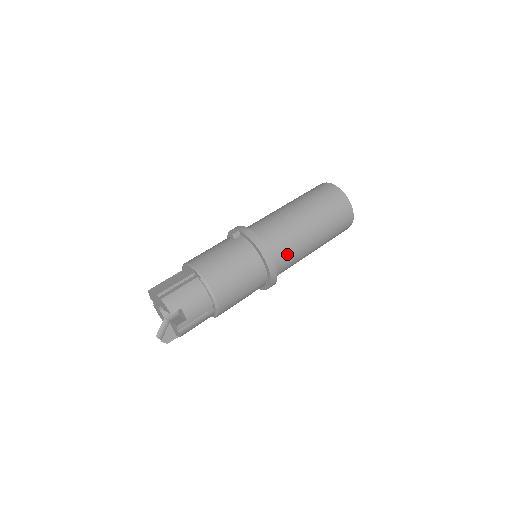
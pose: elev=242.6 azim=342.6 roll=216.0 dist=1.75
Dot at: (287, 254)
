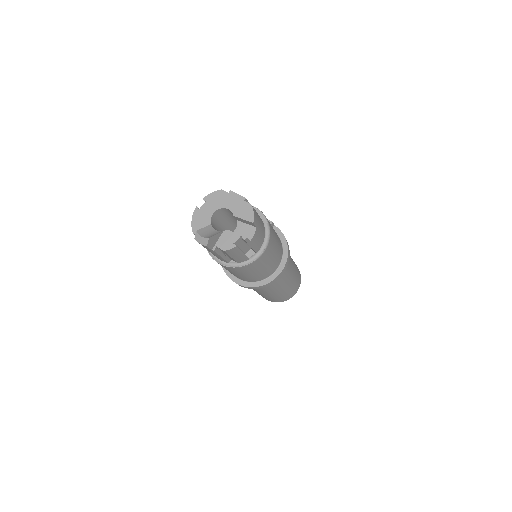
Dot at: (283, 274)
